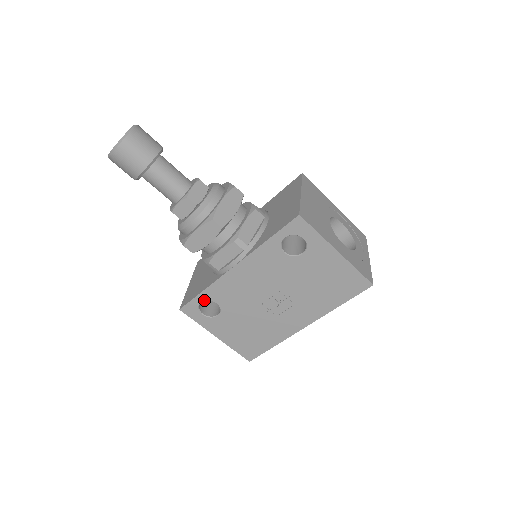
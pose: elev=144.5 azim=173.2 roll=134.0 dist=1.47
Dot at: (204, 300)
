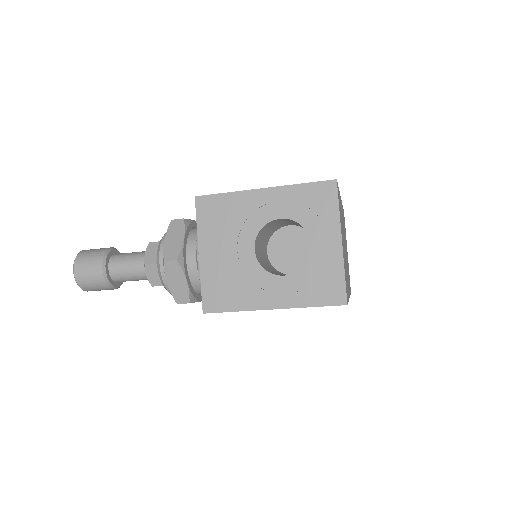
Dot at: occluded
